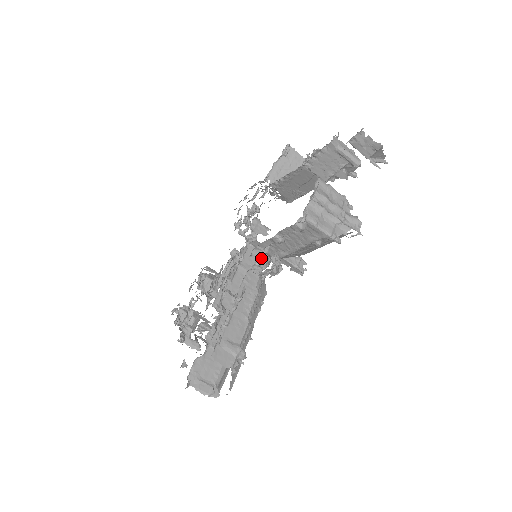
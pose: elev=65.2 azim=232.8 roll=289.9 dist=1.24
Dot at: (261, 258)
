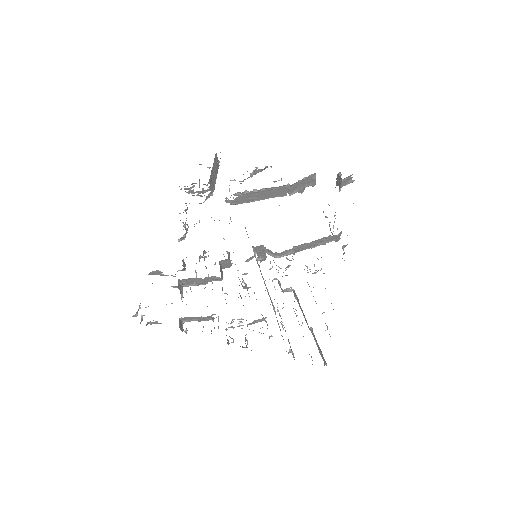
Dot at: occluded
